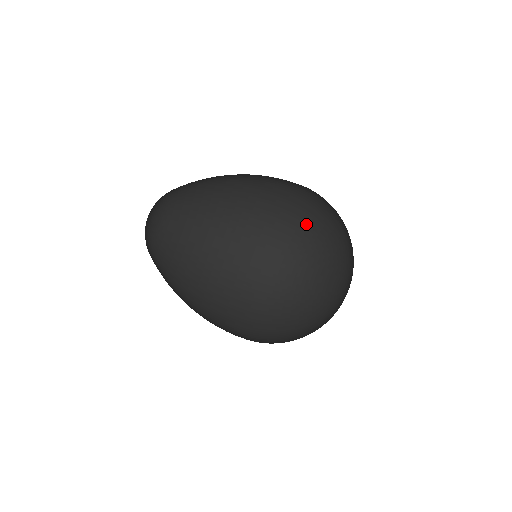
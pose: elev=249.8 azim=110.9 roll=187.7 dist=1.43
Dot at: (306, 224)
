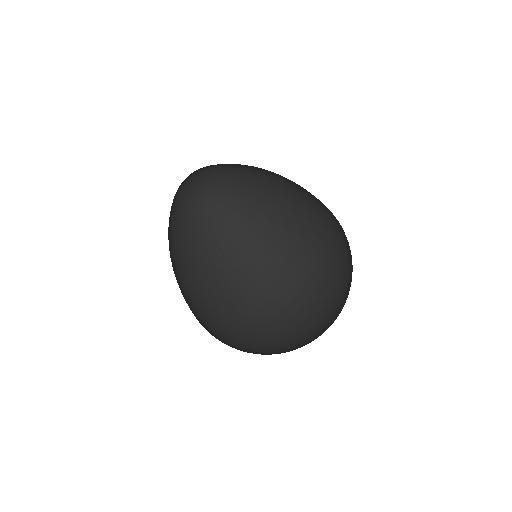
Dot at: (279, 324)
